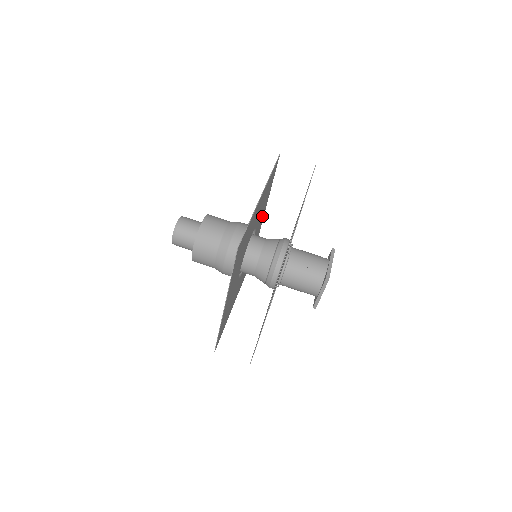
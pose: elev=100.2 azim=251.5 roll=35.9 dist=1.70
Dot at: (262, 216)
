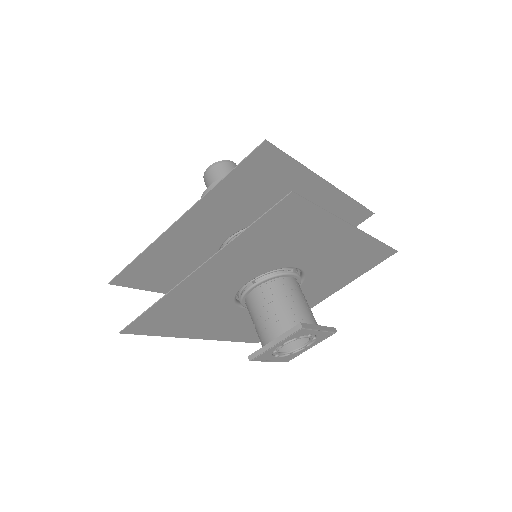
Dot at: occluded
